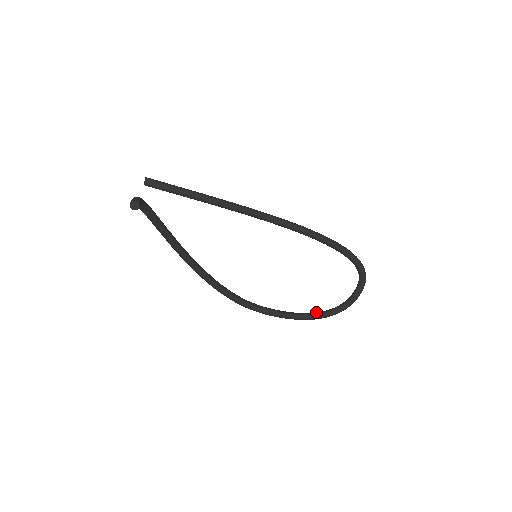
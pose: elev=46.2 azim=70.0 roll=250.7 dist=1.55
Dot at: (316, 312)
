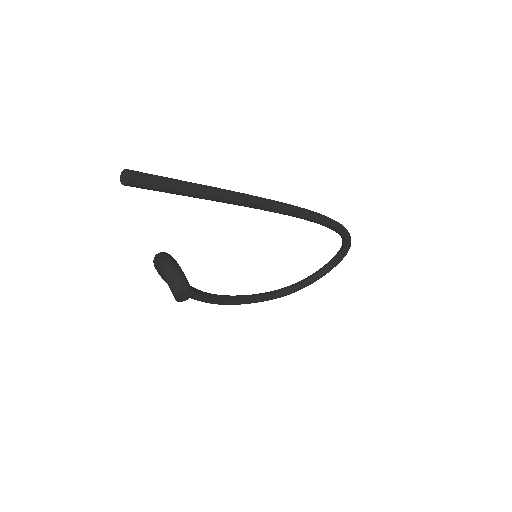
Dot at: (284, 288)
